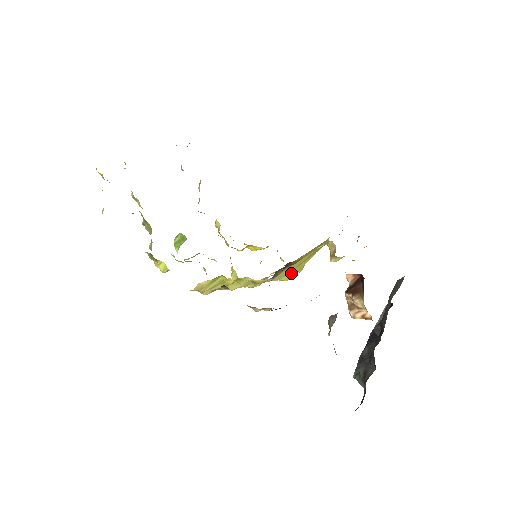
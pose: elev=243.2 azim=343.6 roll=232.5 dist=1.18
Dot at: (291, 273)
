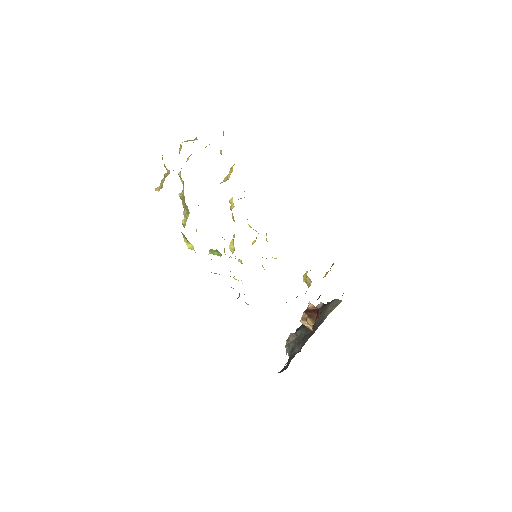
Dot at: occluded
